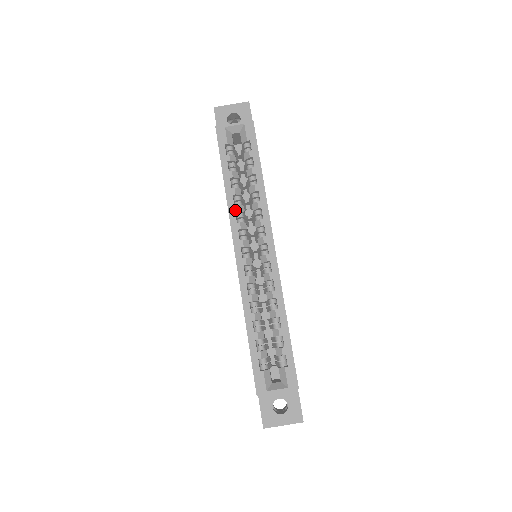
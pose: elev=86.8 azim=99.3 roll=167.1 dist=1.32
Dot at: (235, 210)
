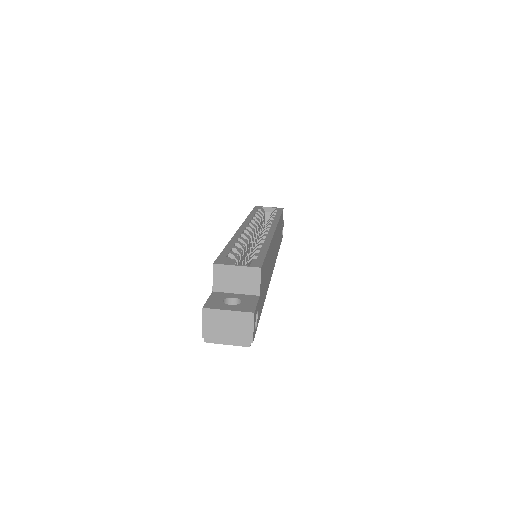
Dot at: (251, 220)
